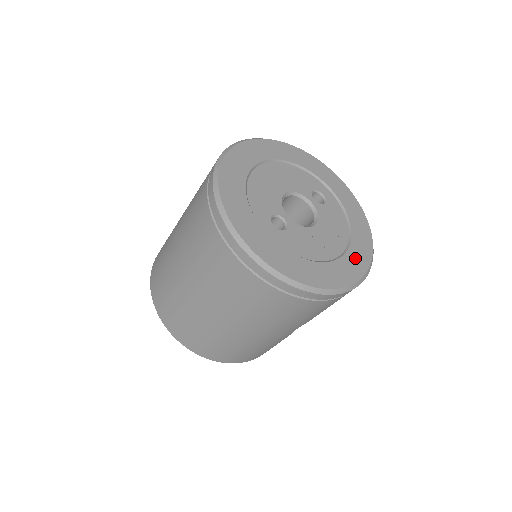
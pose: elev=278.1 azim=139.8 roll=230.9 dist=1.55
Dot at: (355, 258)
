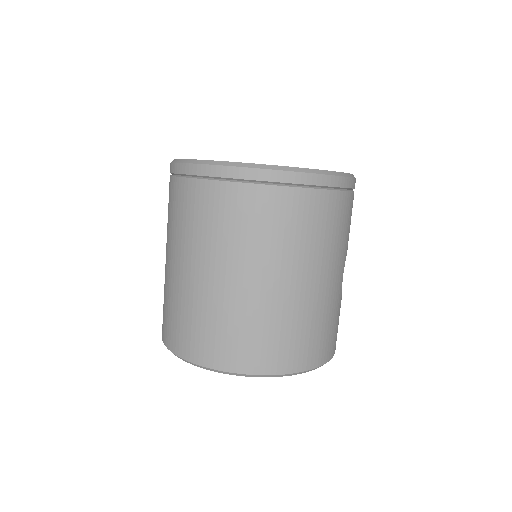
Dot at: occluded
